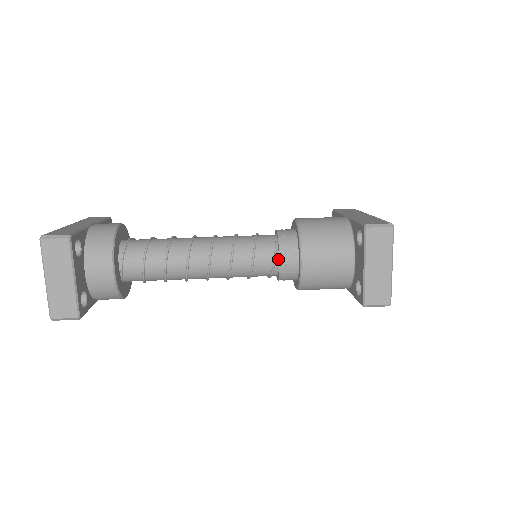
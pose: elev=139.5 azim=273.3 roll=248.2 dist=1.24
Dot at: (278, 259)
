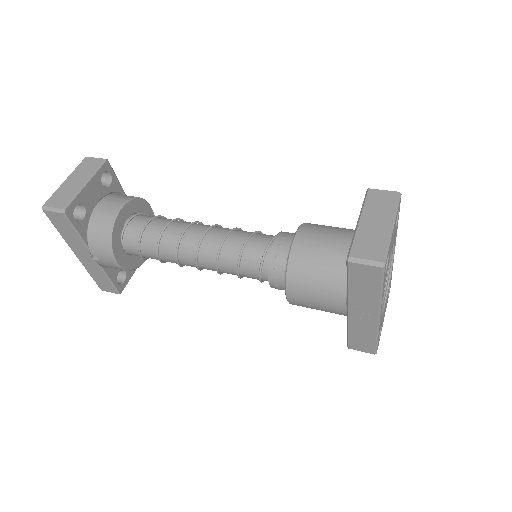
Dot at: (274, 244)
